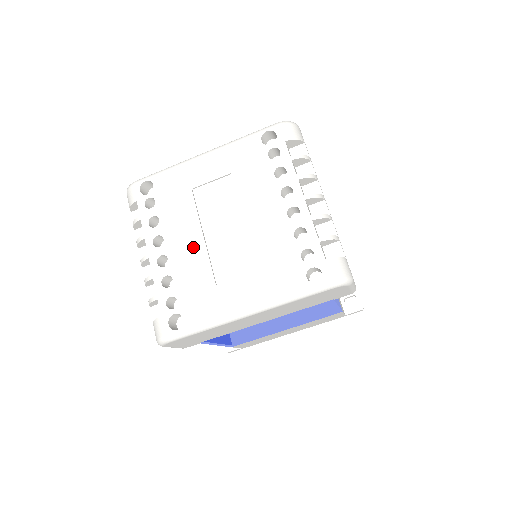
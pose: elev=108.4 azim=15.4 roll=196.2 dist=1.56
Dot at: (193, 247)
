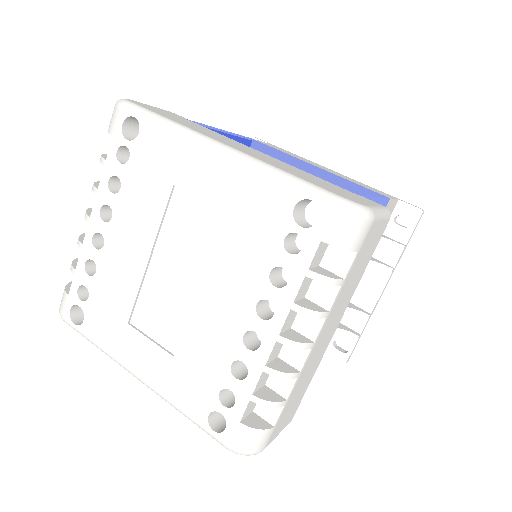
Dot at: (132, 259)
